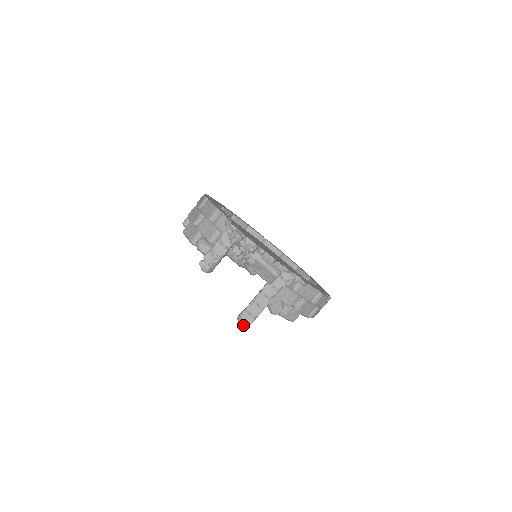
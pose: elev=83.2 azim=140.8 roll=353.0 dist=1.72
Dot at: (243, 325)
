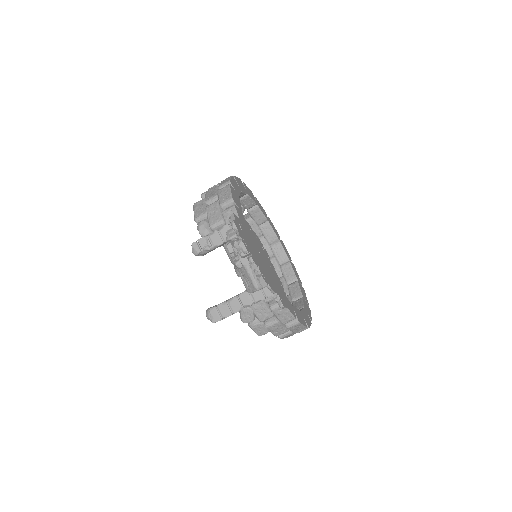
Dot at: (209, 319)
